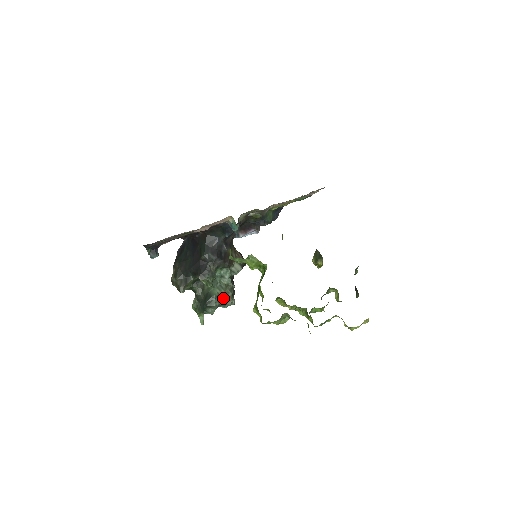
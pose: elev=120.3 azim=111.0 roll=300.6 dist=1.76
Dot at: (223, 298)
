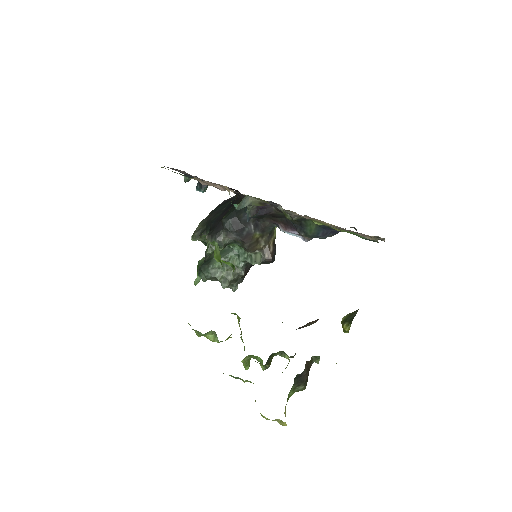
Dot at: (220, 275)
